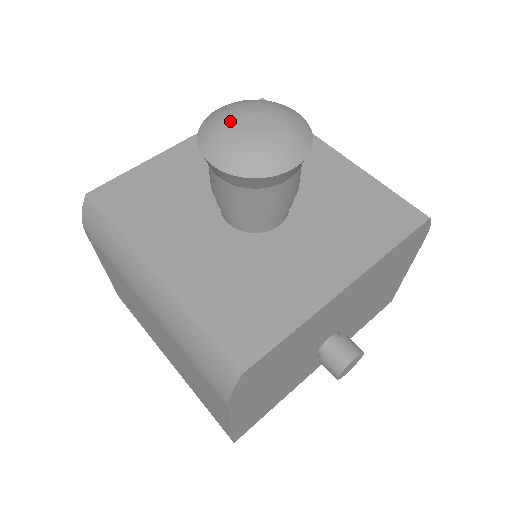
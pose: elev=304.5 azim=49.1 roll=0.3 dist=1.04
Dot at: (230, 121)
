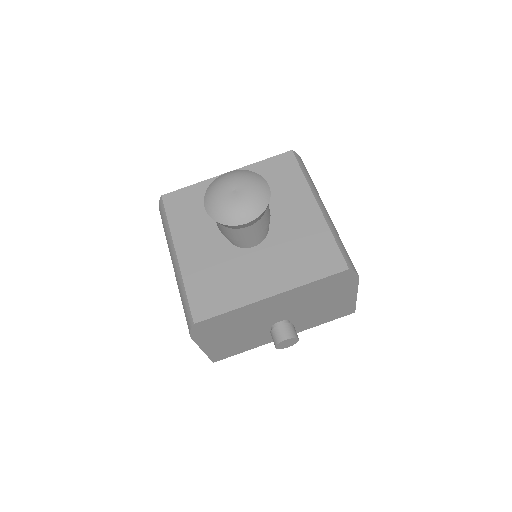
Dot at: (222, 187)
